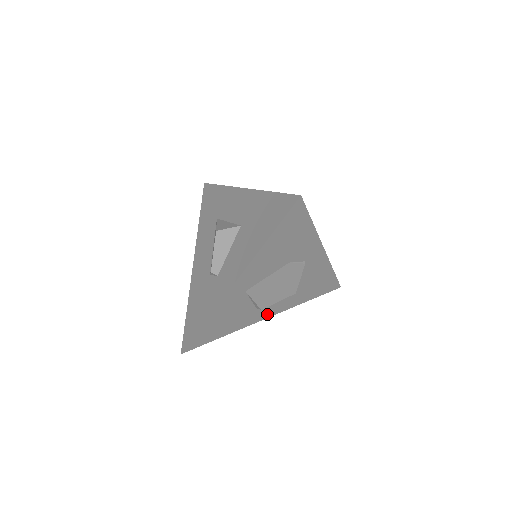
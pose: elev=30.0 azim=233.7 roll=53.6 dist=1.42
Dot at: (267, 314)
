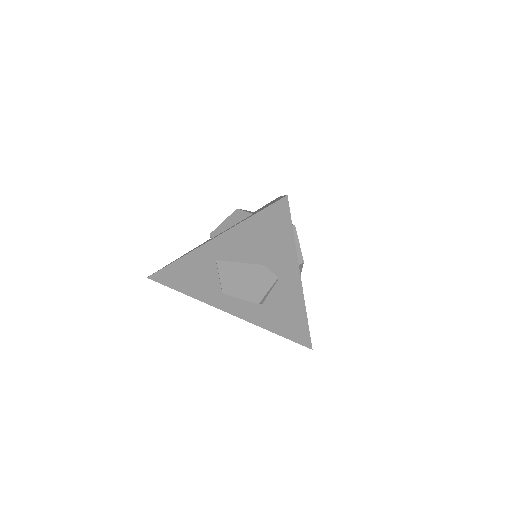
Dot at: (231, 309)
